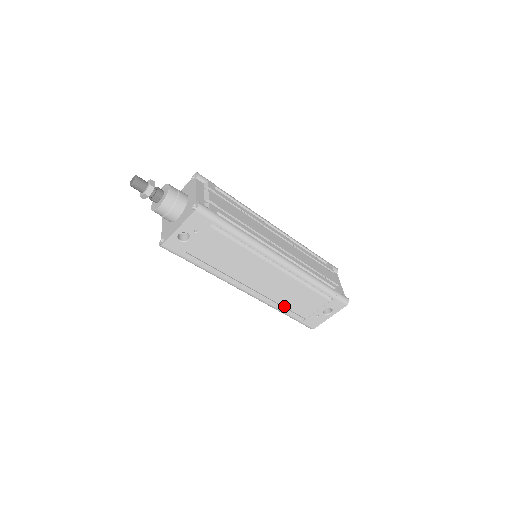
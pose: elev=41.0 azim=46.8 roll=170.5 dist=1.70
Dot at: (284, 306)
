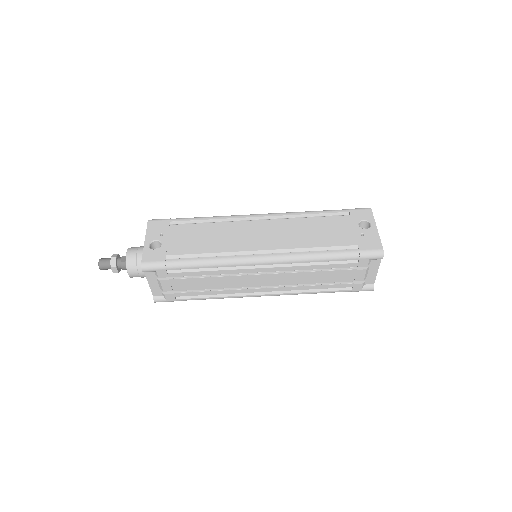
Dot at: (317, 247)
